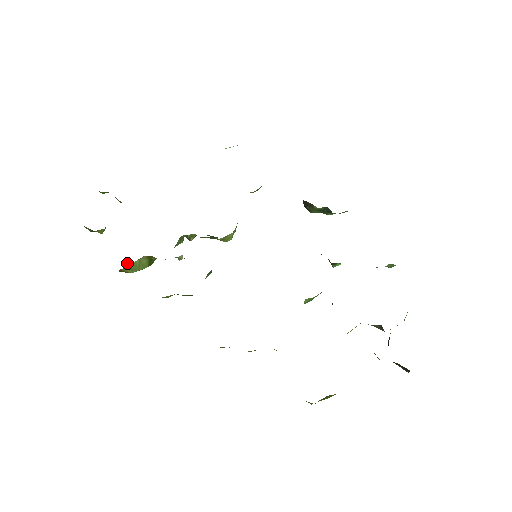
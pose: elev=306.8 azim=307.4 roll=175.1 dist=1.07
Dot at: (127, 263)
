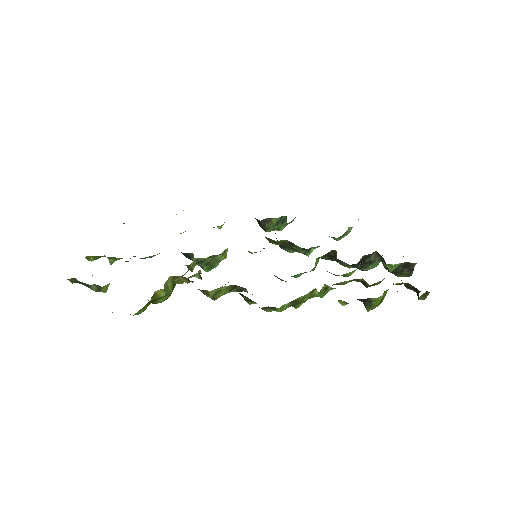
Dot at: occluded
